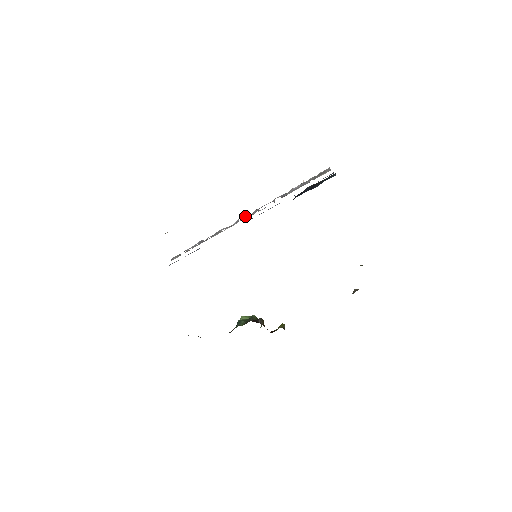
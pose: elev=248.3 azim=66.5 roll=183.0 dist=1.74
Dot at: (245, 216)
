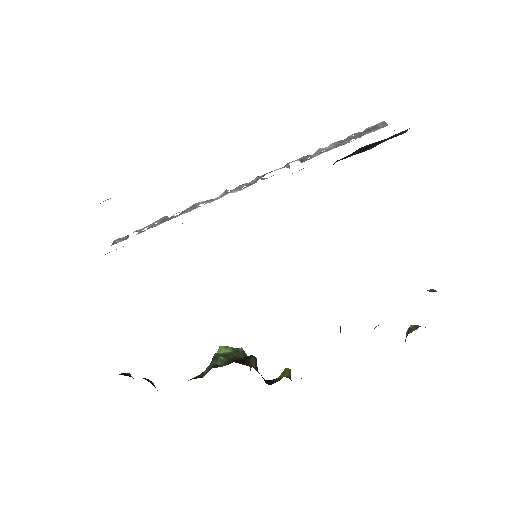
Dot at: occluded
